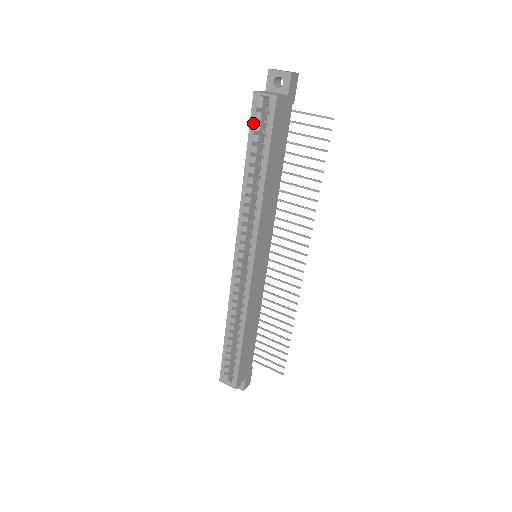
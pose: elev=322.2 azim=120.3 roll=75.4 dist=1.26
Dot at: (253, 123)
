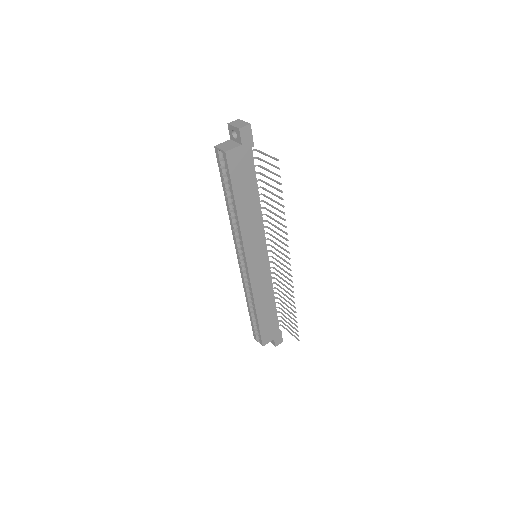
Dot at: (220, 168)
